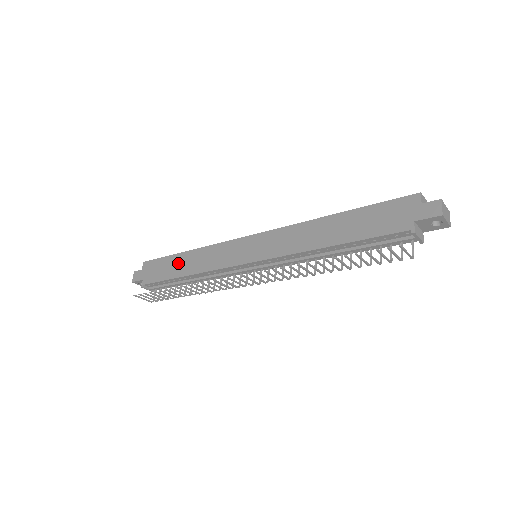
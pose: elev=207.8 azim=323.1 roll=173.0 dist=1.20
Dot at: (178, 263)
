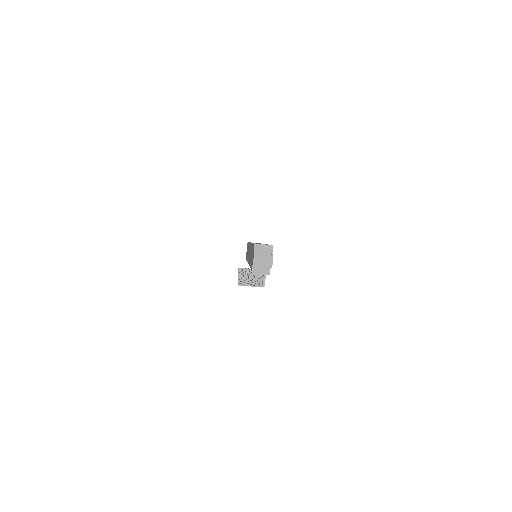
Dot at: occluded
